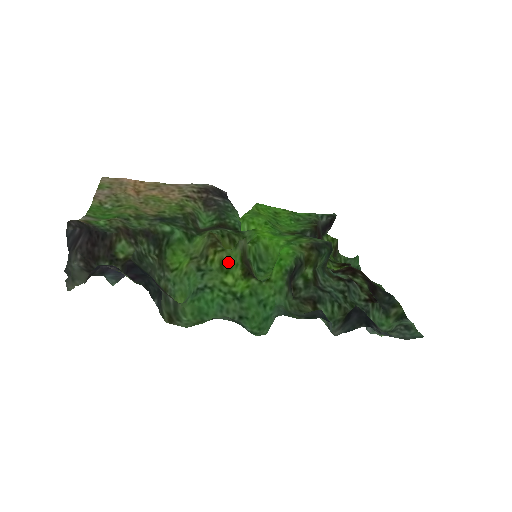
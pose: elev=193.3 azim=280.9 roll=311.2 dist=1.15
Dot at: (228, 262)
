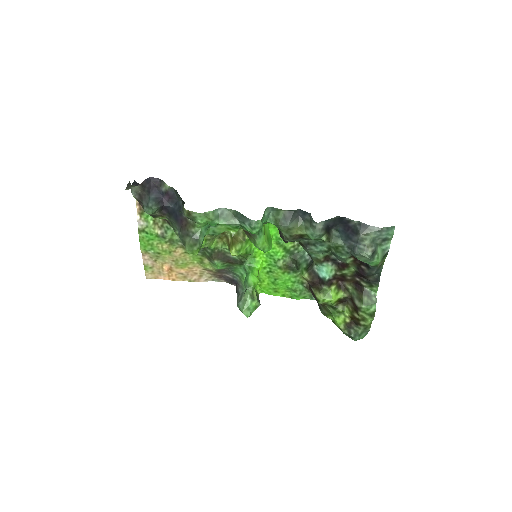
Dot at: occluded
